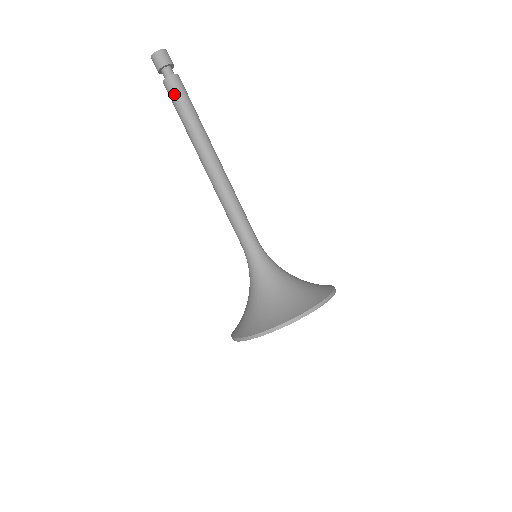
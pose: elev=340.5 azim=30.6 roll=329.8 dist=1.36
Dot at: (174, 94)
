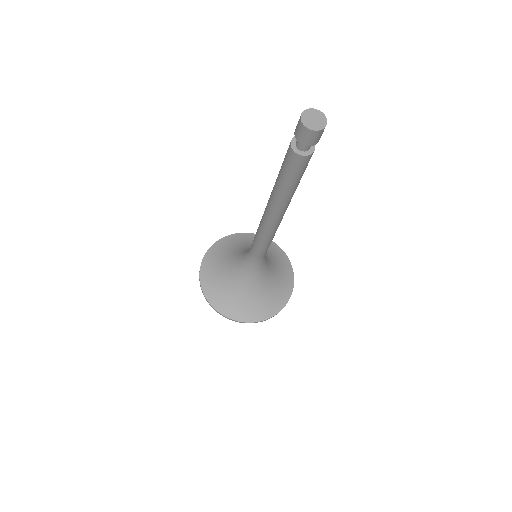
Dot at: (288, 166)
